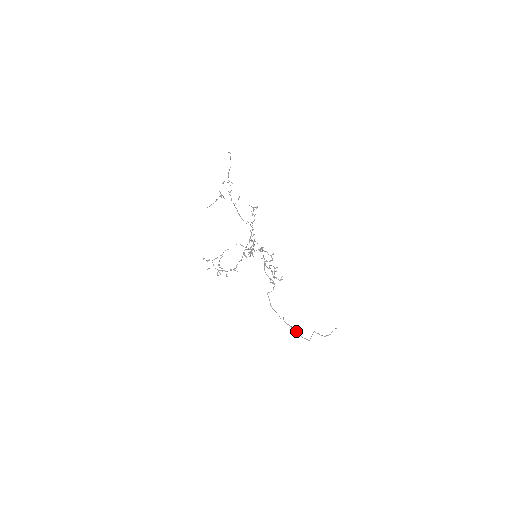
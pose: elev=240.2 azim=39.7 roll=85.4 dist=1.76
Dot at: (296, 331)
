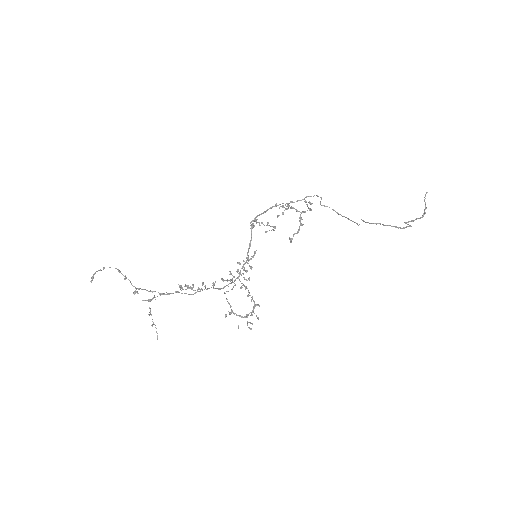
Dot at: occluded
